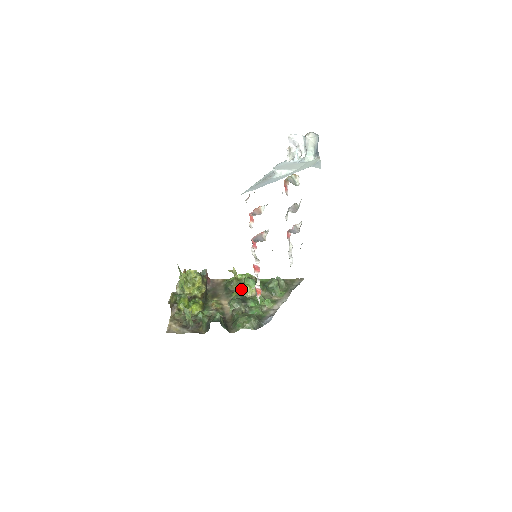
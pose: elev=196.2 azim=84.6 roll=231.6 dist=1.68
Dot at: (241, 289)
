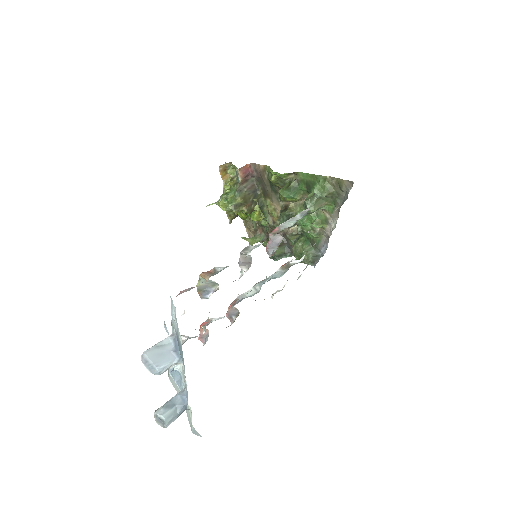
Dot at: occluded
